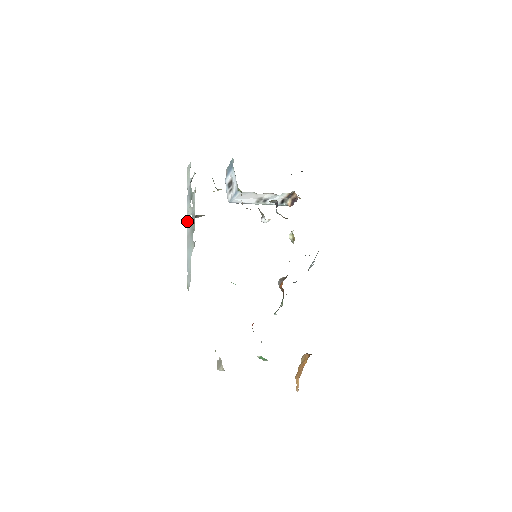
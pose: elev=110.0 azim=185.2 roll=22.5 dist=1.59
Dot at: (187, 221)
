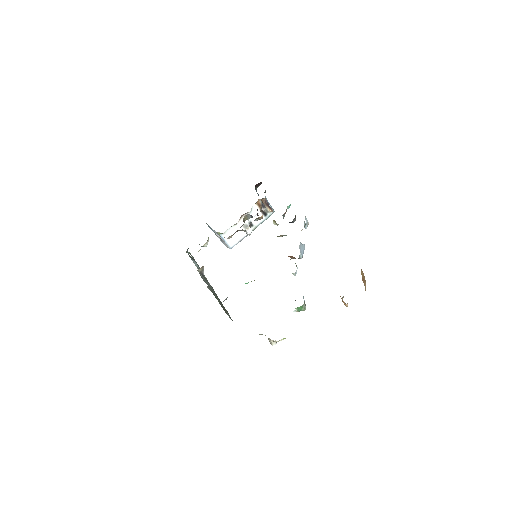
Dot at: occluded
